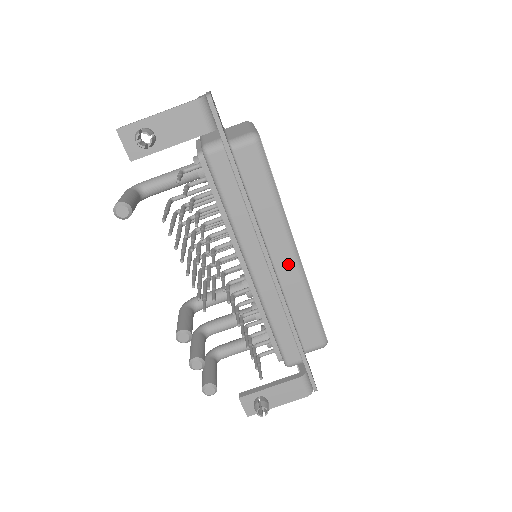
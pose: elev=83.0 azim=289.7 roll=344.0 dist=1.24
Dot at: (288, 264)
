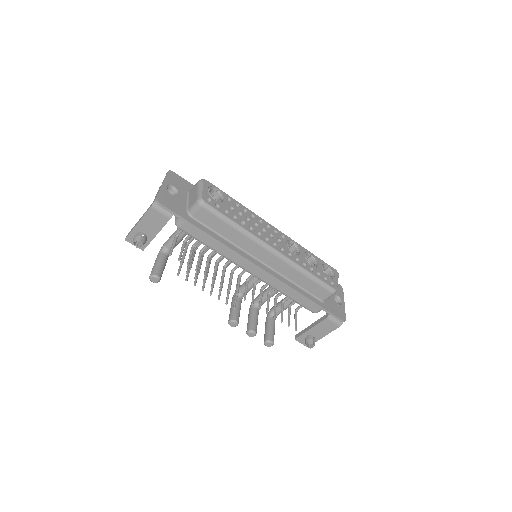
Dot at: (273, 259)
